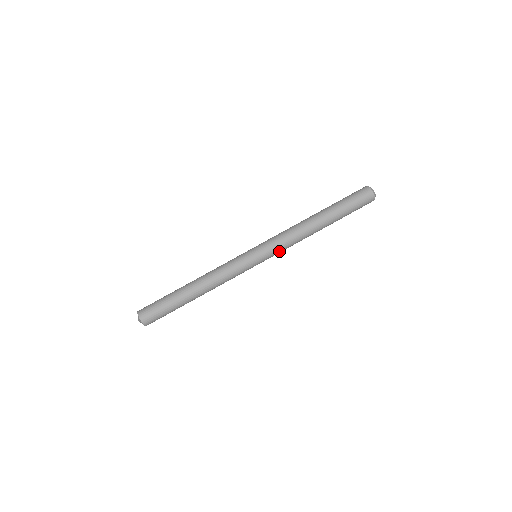
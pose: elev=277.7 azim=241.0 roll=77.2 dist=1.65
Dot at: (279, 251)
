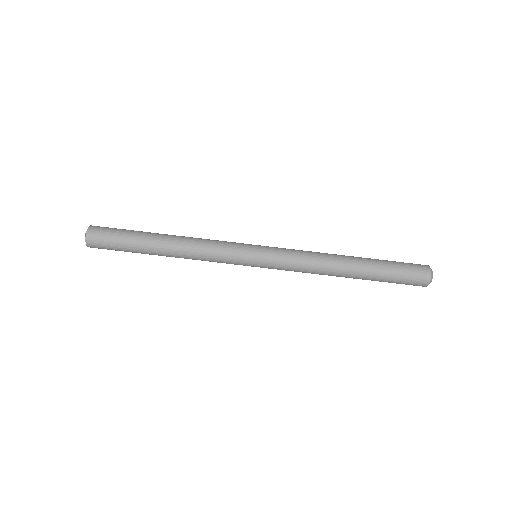
Dot at: (283, 269)
